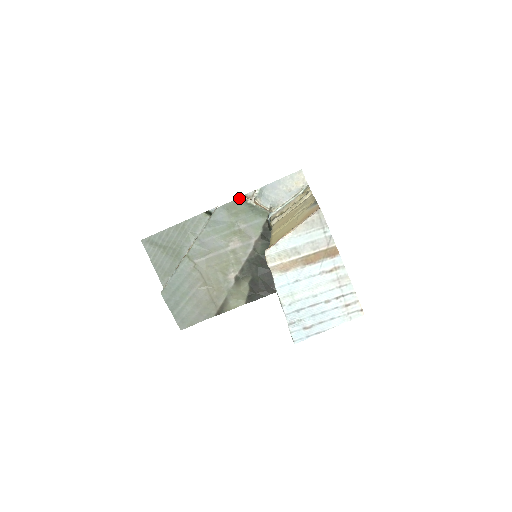
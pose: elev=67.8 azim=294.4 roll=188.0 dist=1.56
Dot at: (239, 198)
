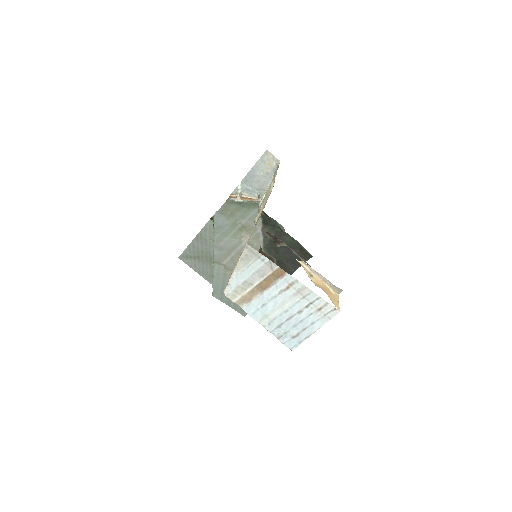
Dot at: (226, 201)
